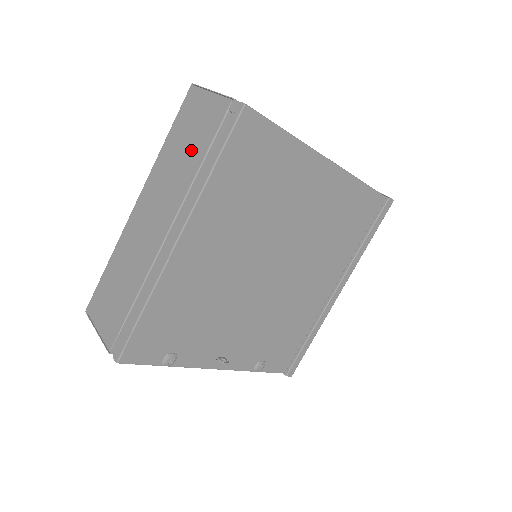
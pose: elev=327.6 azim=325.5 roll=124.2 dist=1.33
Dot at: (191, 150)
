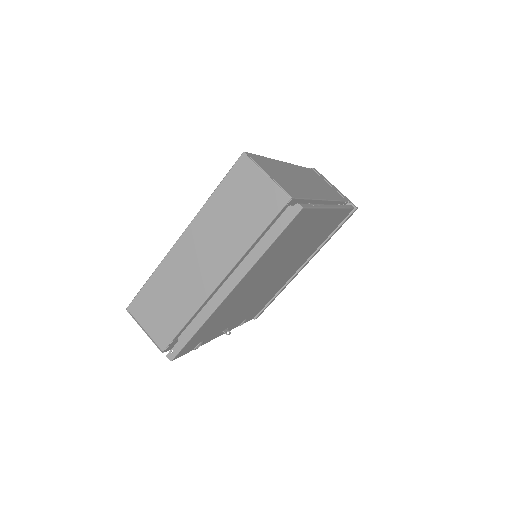
Dot at: (245, 221)
